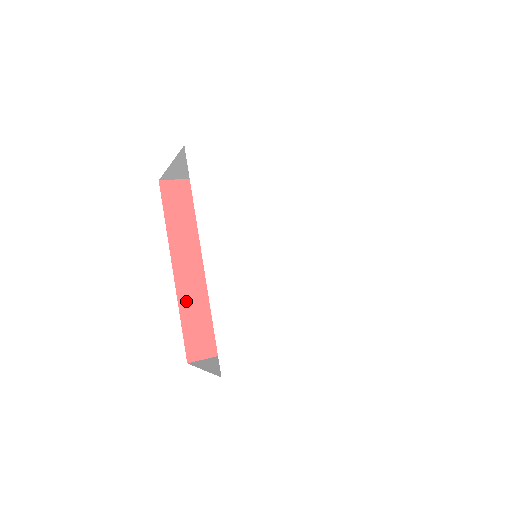
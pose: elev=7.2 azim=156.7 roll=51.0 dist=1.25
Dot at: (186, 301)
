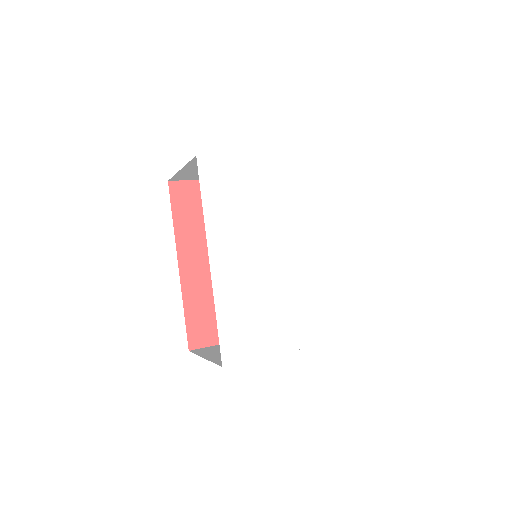
Dot at: (189, 294)
